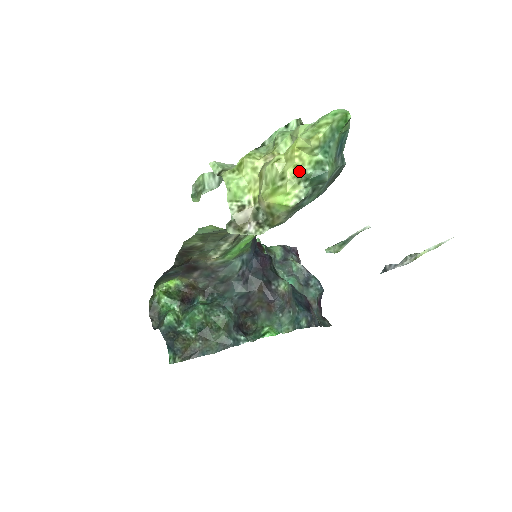
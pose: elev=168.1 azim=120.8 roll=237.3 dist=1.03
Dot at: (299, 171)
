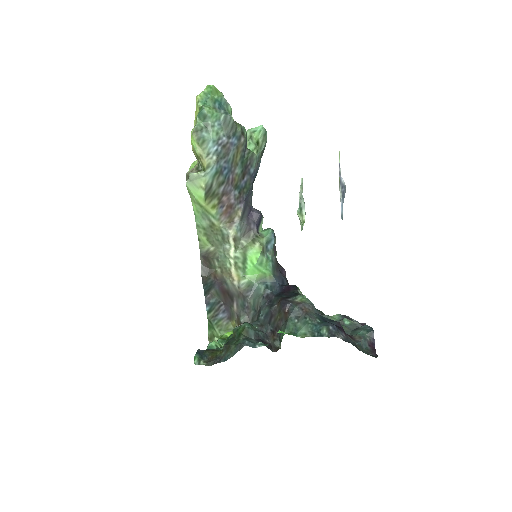
Dot at: (196, 119)
